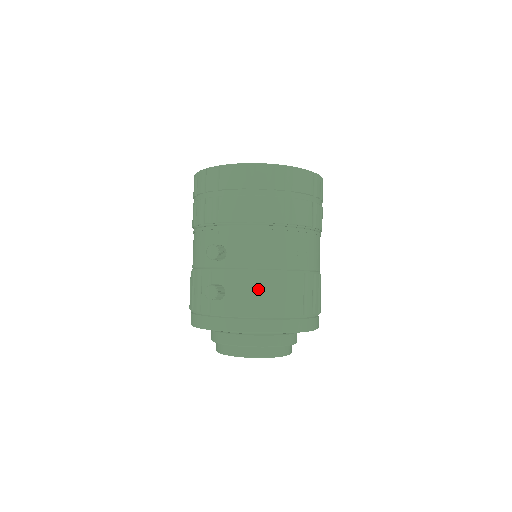
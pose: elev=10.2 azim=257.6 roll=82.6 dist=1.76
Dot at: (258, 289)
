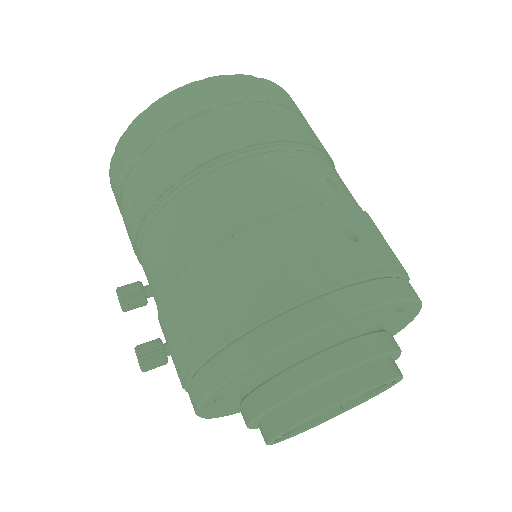
Dot at: (184, 310)
